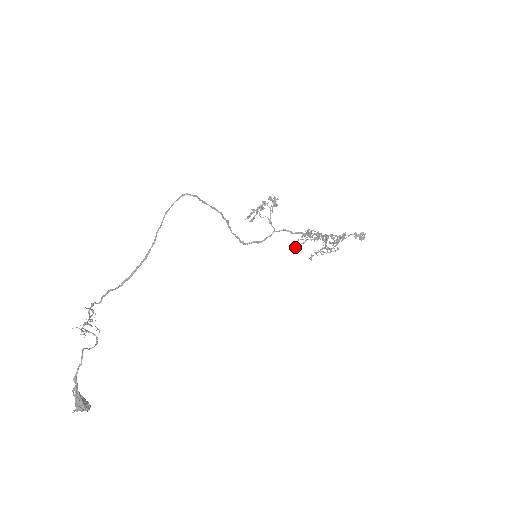
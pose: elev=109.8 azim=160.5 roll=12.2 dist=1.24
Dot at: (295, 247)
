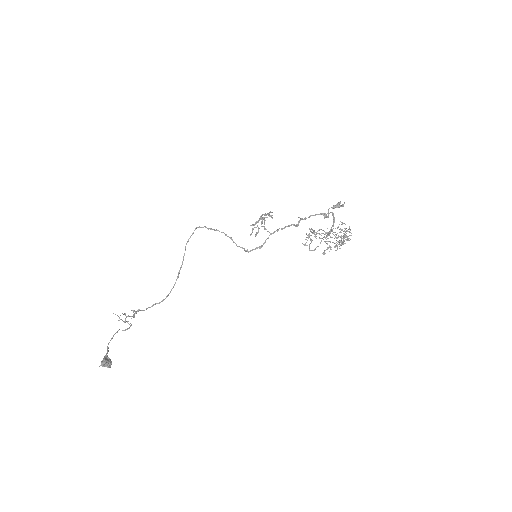
Dot at: (310, 250)
